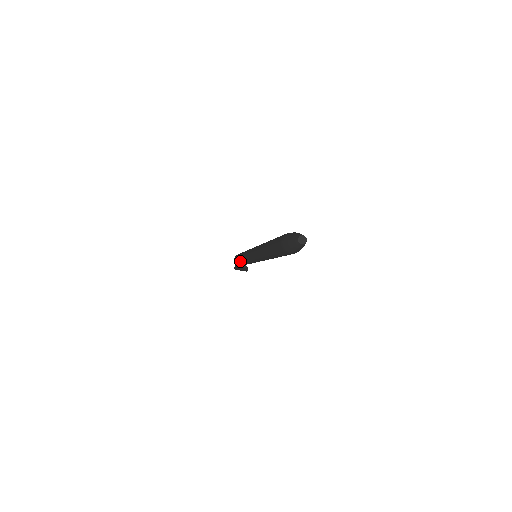
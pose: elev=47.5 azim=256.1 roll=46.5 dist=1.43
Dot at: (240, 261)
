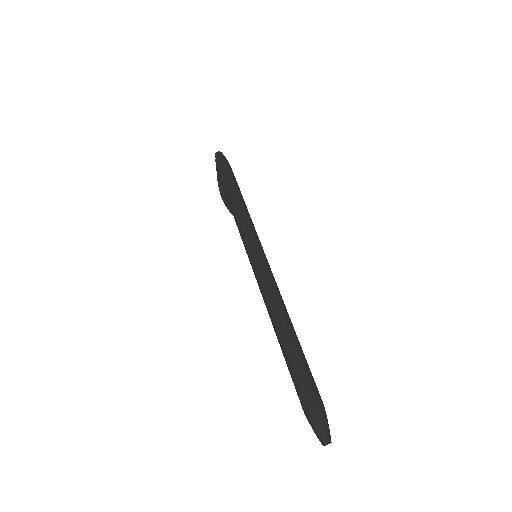
Dot at: occluded
